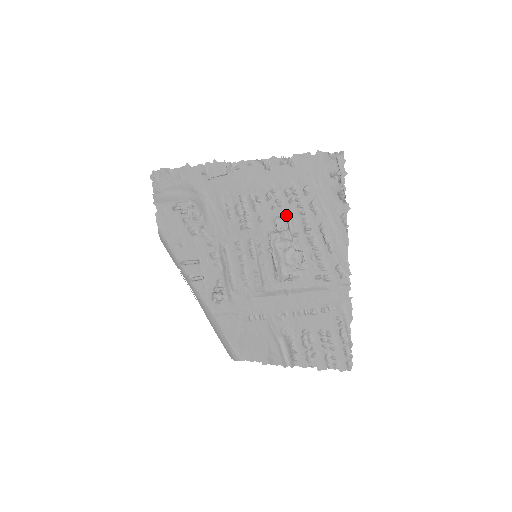
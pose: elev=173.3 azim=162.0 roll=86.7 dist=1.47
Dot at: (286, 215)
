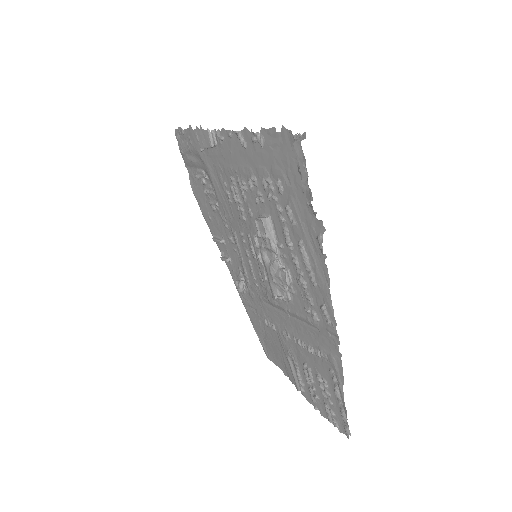
Dot at: (268, 216)
